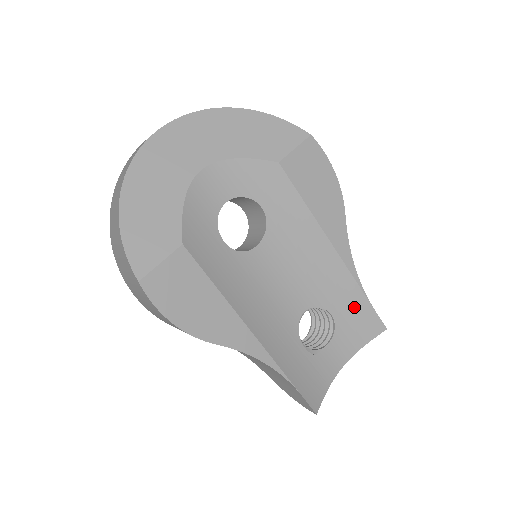
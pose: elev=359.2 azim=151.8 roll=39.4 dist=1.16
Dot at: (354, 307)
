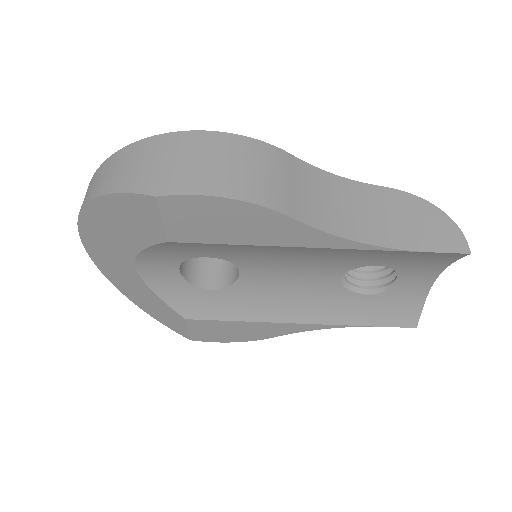
Dot at: (399, 256)
